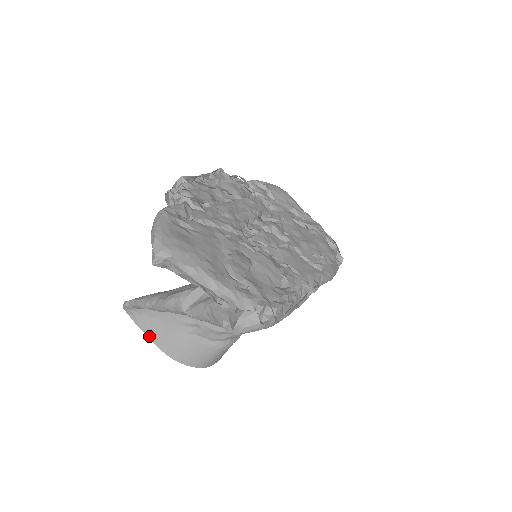
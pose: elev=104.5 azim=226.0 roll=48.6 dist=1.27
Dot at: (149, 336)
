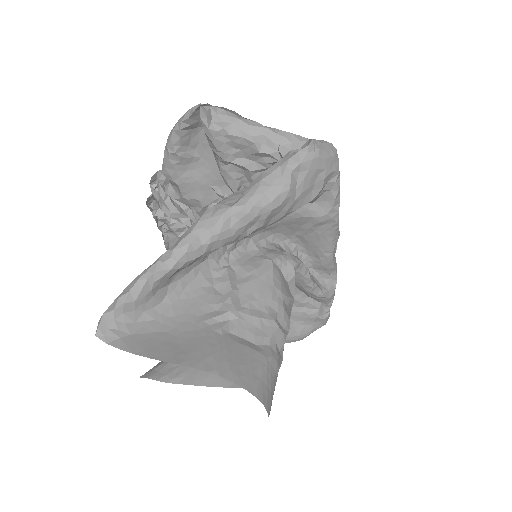
Dot at: (154, 357)
